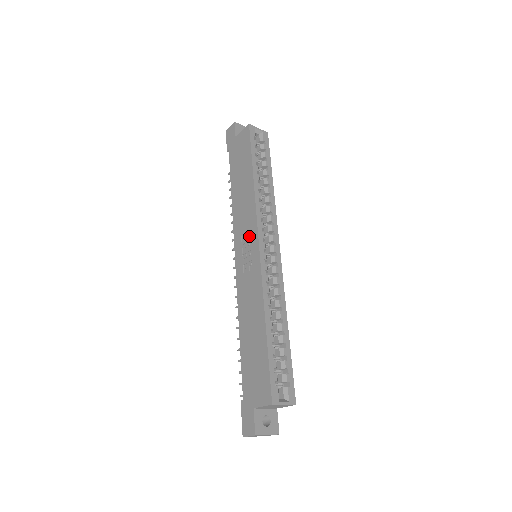
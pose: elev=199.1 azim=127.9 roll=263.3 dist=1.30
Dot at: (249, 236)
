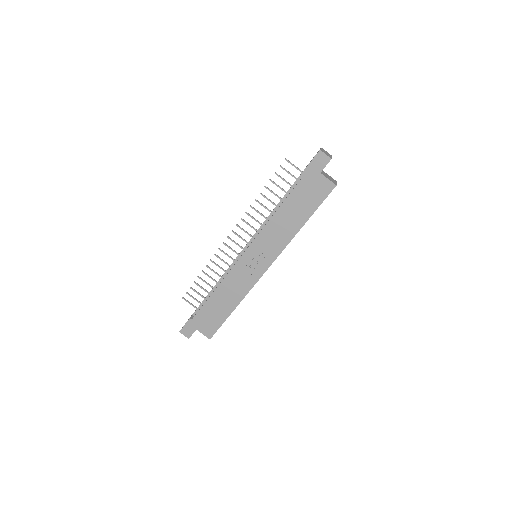
Dot at: (266, 255)
